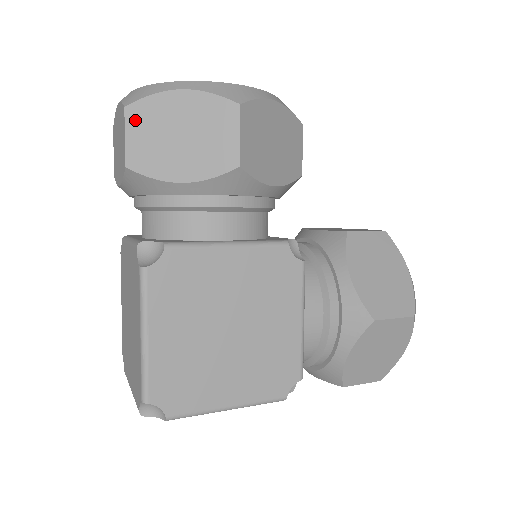
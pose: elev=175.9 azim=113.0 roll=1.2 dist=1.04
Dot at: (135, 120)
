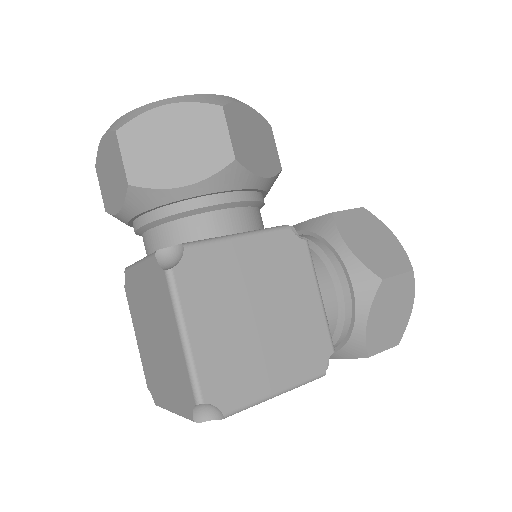
Dot at: (128, 140)
